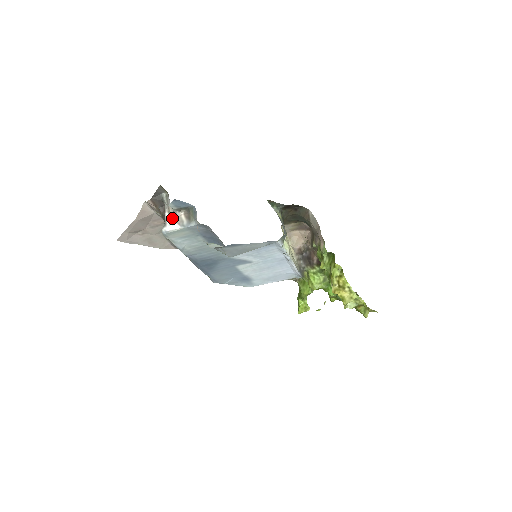
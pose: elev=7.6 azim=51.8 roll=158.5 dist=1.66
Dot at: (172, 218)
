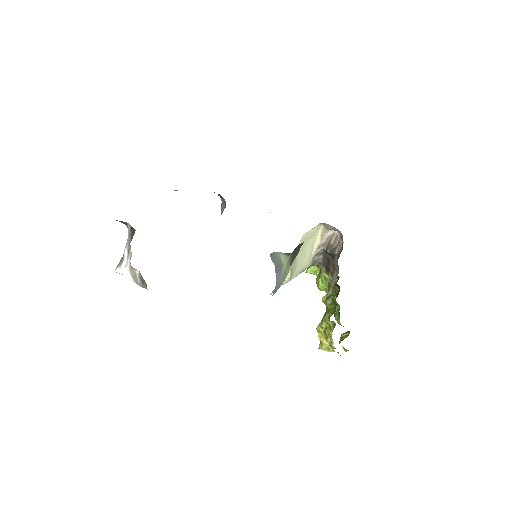
Dot at: (129, 262)
